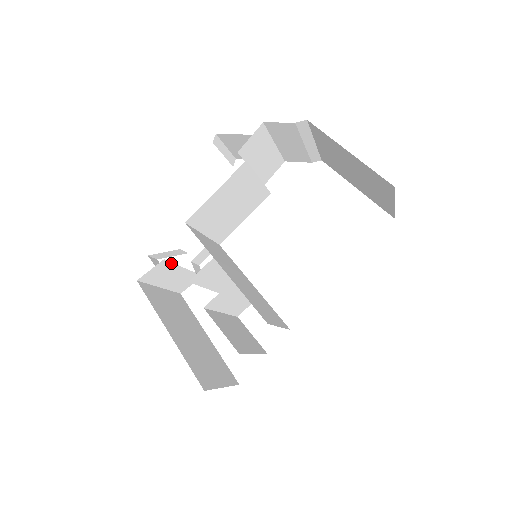
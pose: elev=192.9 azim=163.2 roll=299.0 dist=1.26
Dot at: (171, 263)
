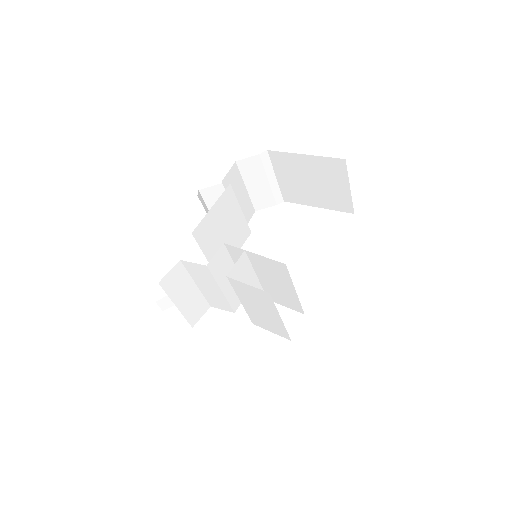
Dot at: (185, 270)
